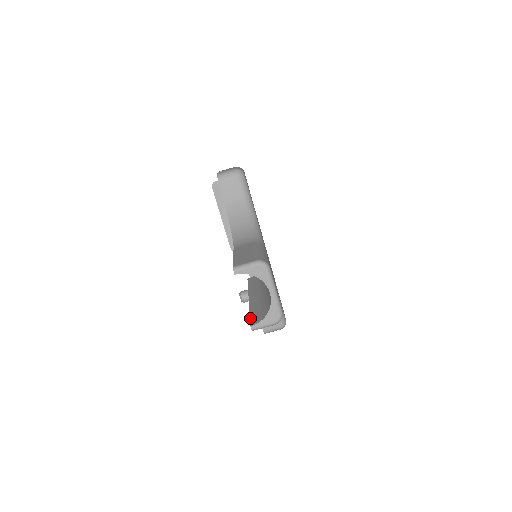
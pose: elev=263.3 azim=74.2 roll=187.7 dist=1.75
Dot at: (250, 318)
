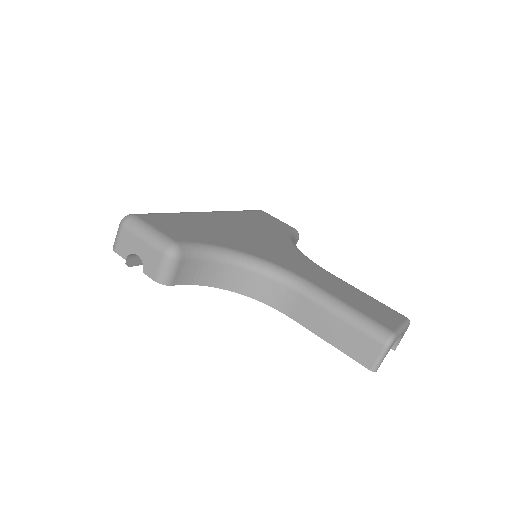
Dot at: occluded
